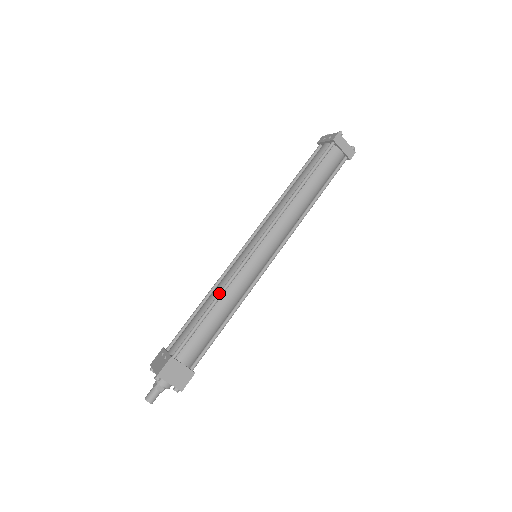
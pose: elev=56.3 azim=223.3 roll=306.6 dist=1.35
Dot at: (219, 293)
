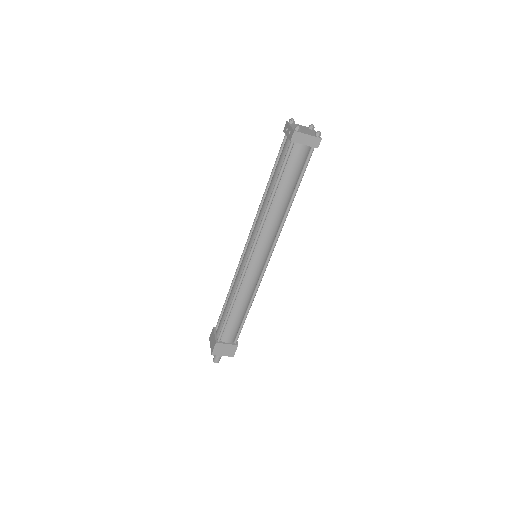
Dot at: (233, 297)
